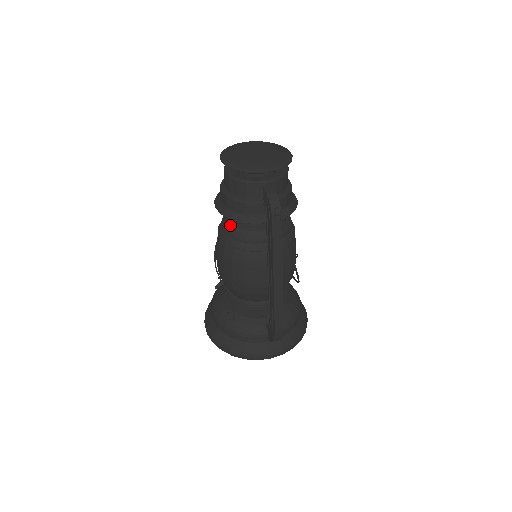
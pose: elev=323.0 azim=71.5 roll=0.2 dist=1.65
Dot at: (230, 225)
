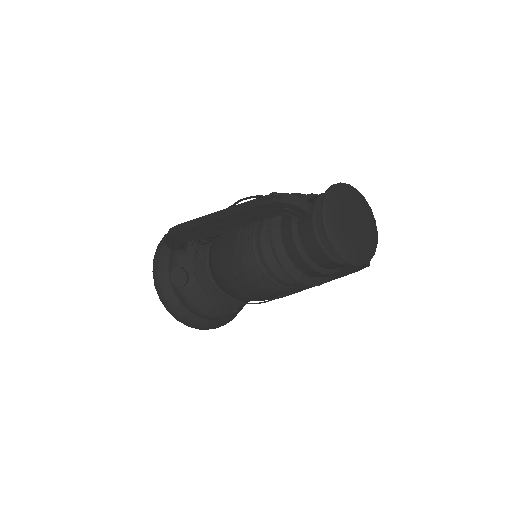
Dot at: occluded
